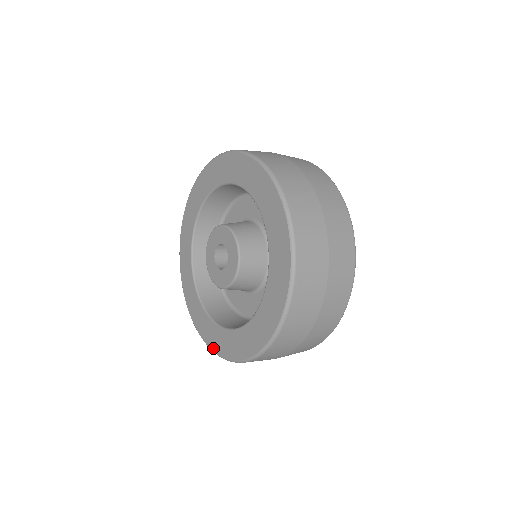
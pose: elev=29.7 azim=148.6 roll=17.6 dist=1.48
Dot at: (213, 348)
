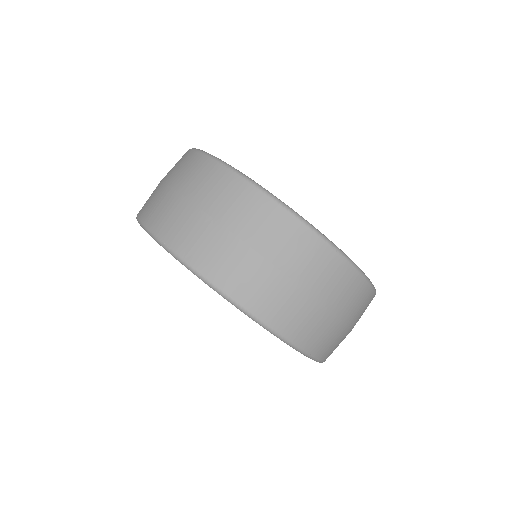
Dot at: occluded
